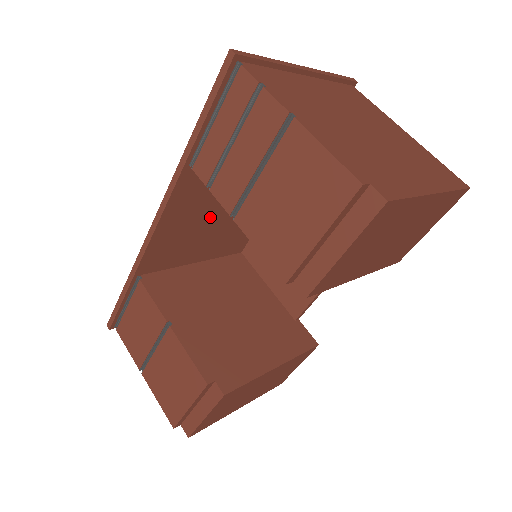
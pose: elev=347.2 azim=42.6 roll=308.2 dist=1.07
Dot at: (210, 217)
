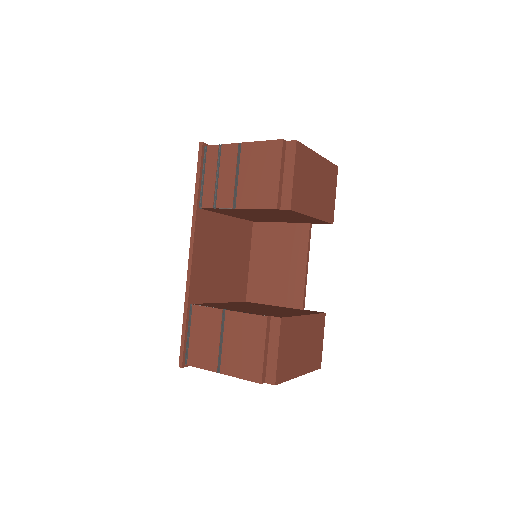
Dot at: (218, 257)
